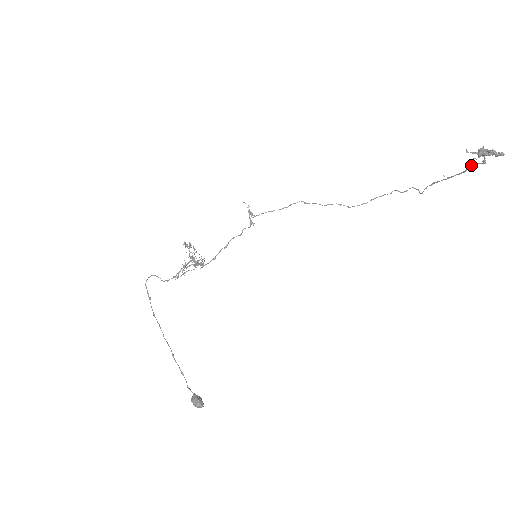
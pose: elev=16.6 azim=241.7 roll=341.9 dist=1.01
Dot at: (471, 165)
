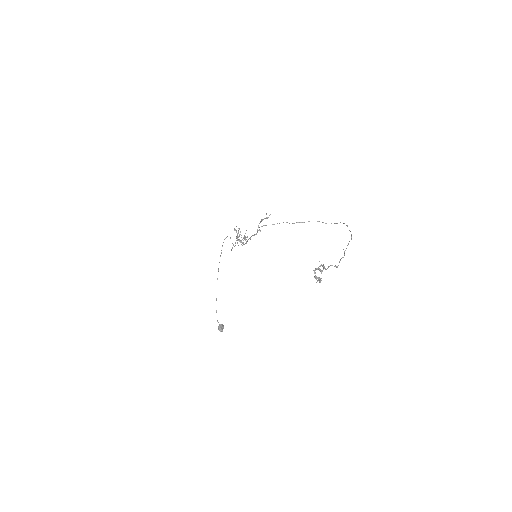
Dot at: occluded
